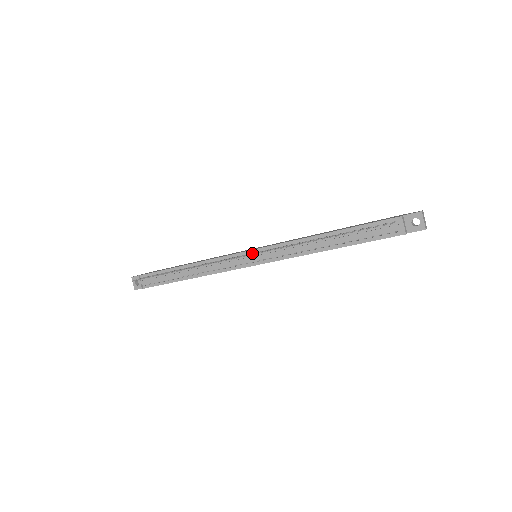
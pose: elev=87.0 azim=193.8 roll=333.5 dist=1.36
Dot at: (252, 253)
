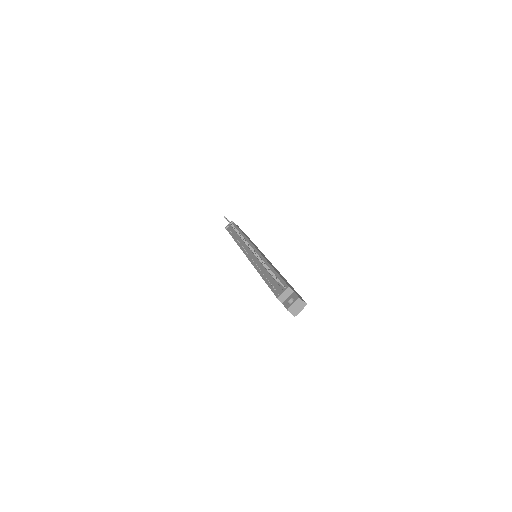
Dot at: occluded
